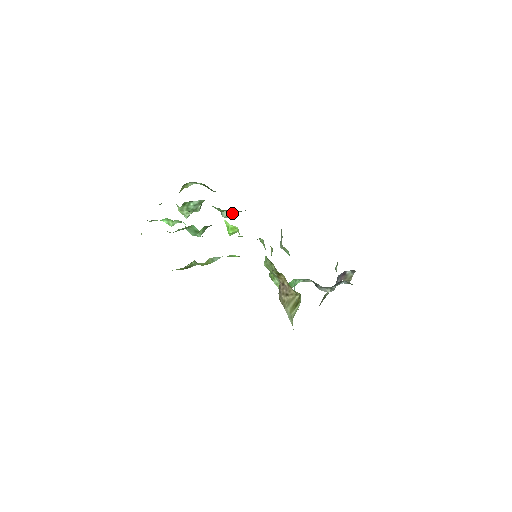
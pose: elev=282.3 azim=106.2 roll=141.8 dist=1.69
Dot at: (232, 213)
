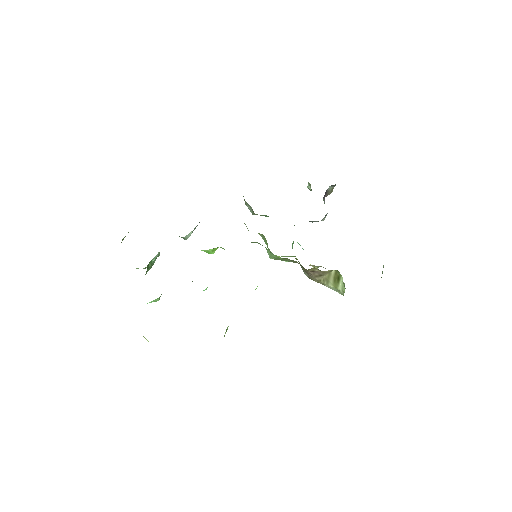
Dot at: (193, 230)
